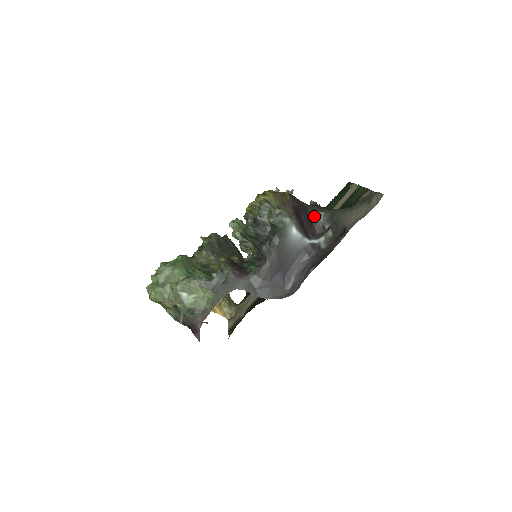
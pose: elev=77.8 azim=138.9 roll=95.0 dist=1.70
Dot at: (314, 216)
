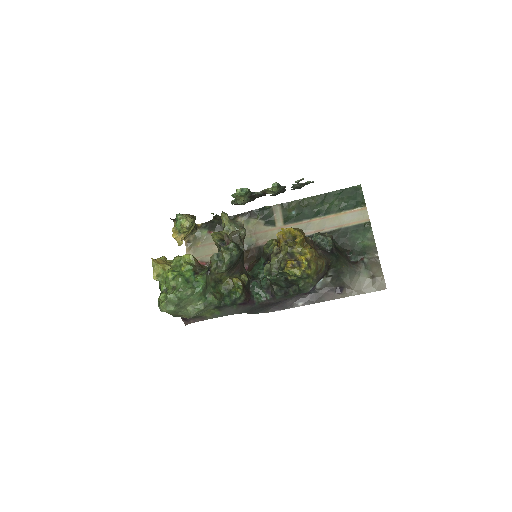
Dot at: (328, 267)
